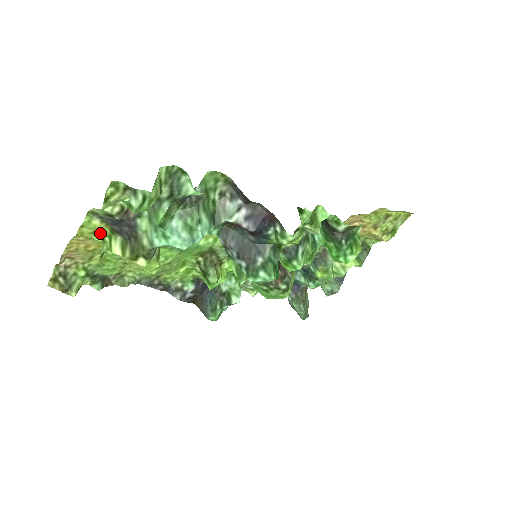
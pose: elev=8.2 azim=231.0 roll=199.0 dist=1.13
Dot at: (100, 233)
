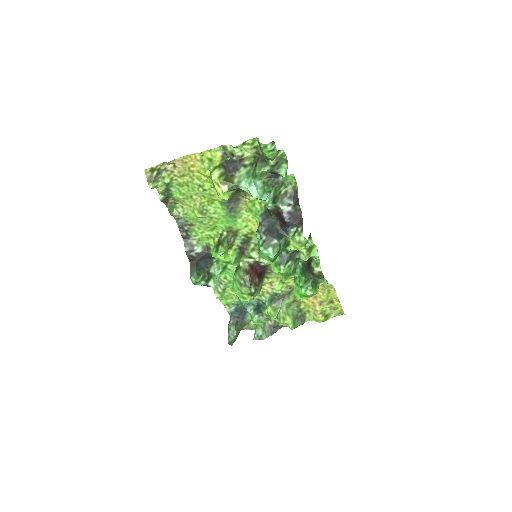
Dot at: (212, 162)
